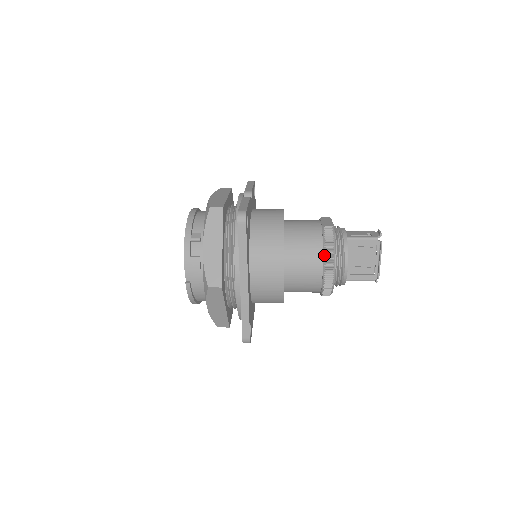
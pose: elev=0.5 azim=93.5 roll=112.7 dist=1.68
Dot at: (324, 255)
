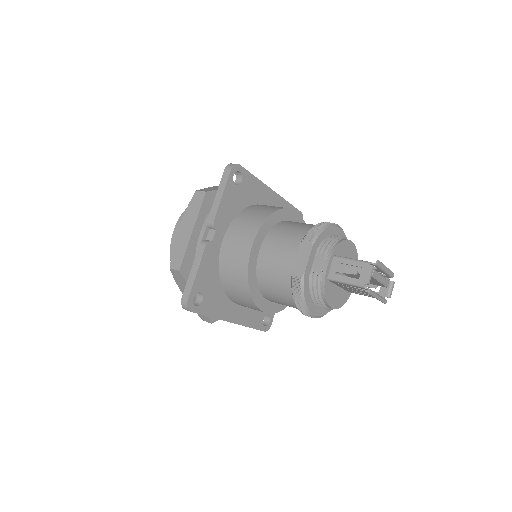
Dot at: (296, 306)
